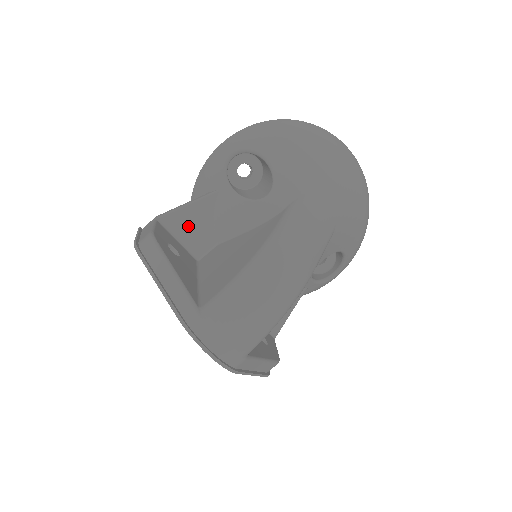
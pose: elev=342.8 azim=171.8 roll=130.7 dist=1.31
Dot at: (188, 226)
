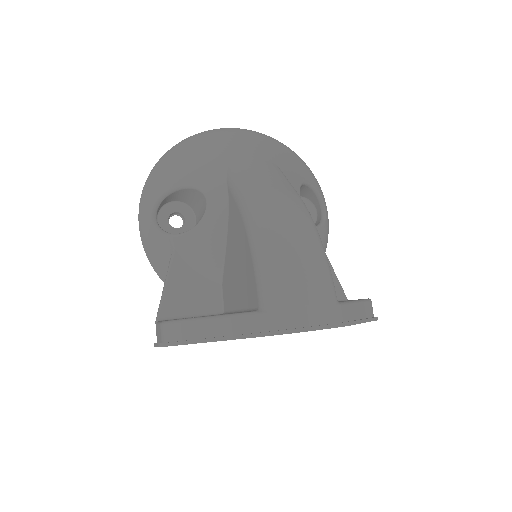
Dot at: (185, 298)
